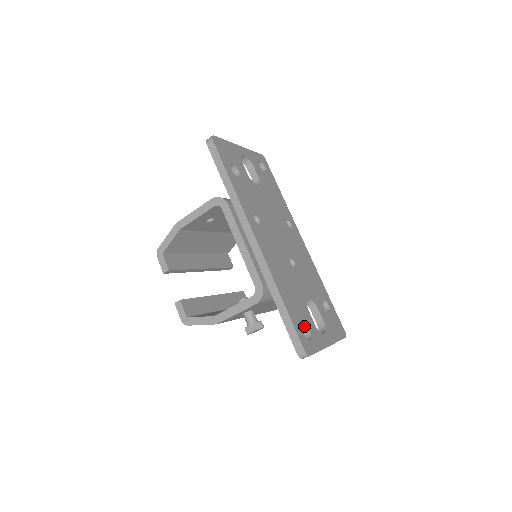
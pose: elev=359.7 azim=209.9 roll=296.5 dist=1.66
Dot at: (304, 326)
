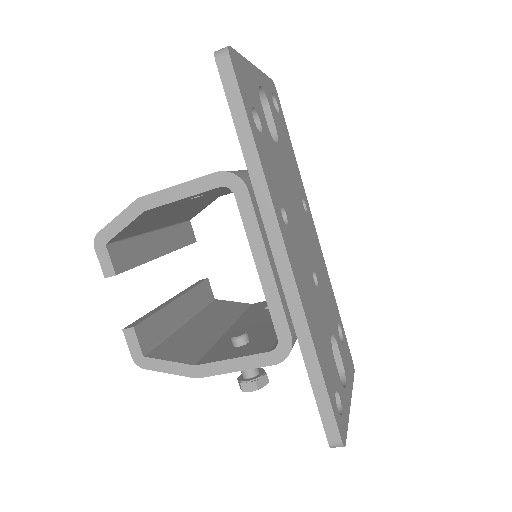
Dot at: occluded
